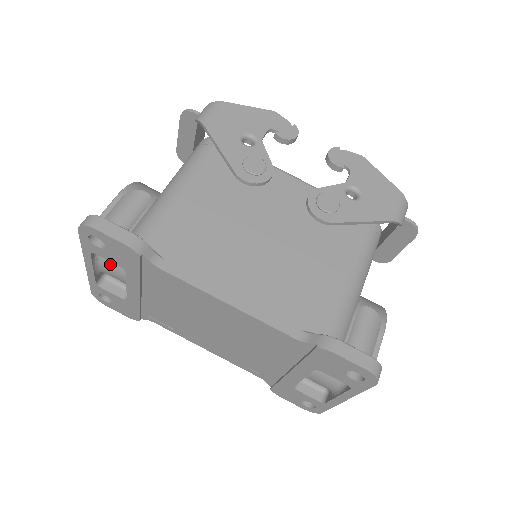
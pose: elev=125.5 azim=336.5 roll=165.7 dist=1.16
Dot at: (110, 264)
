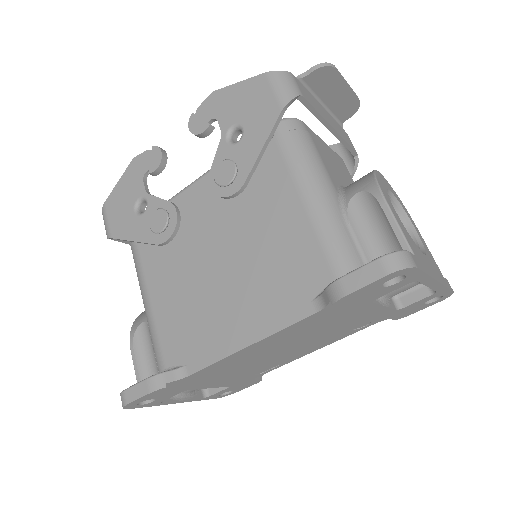
Dot at: occluded
